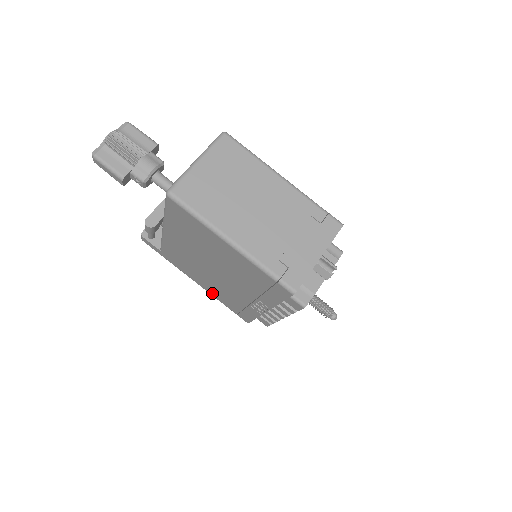
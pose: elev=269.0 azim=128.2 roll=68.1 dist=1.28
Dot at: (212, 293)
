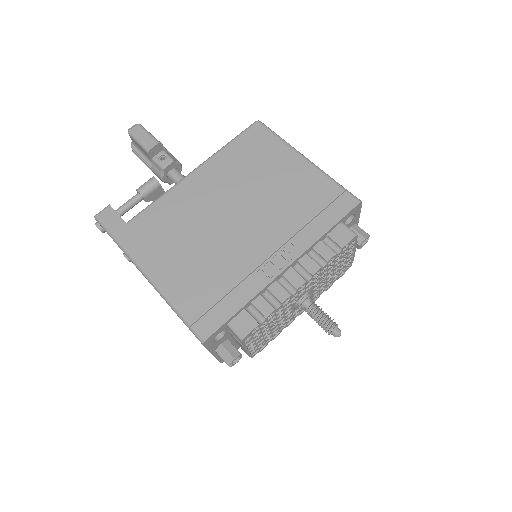
Dot at: (171, 285)
